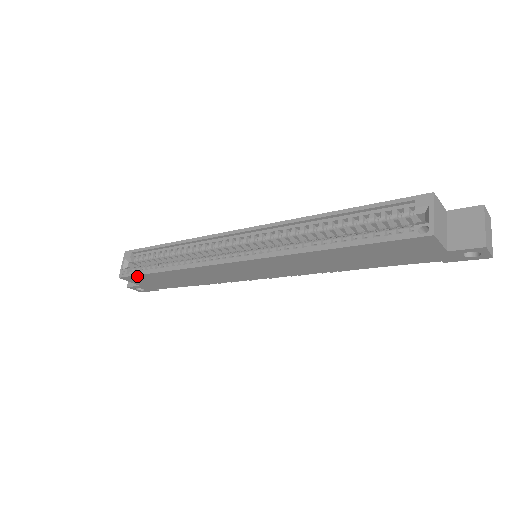
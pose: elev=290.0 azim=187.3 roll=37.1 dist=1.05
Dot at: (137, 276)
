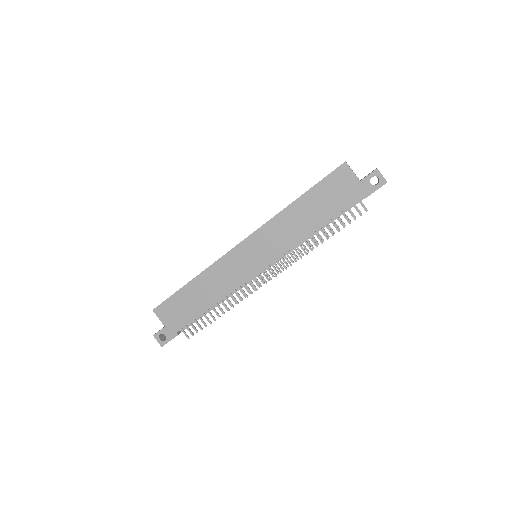
Dot at: (168, 301)
